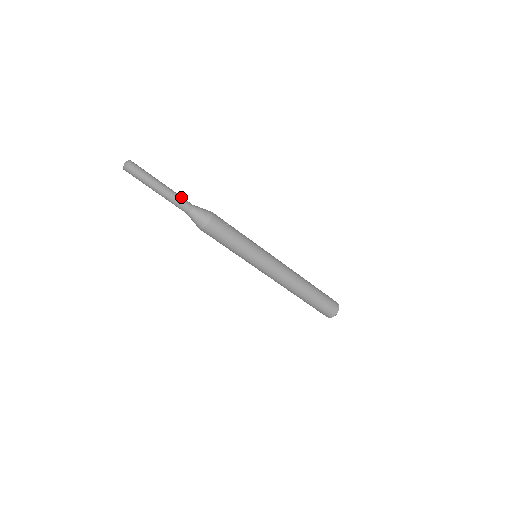
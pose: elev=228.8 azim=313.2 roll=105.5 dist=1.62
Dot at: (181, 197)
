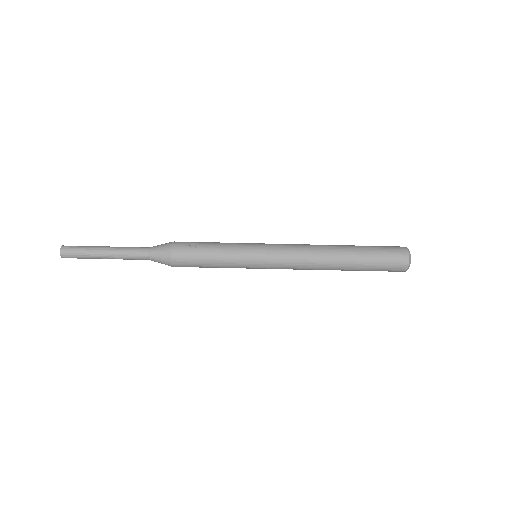
Dot at: (131, 250)
